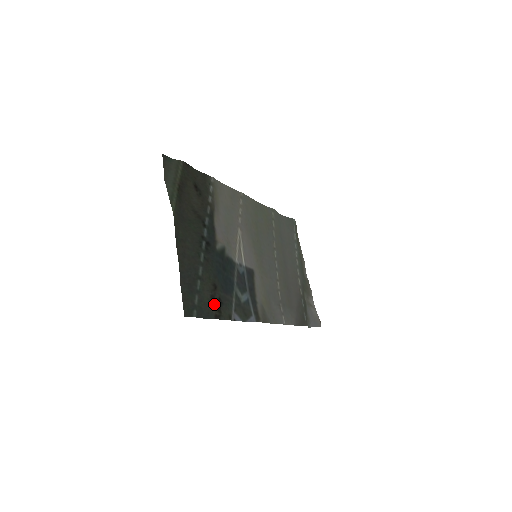
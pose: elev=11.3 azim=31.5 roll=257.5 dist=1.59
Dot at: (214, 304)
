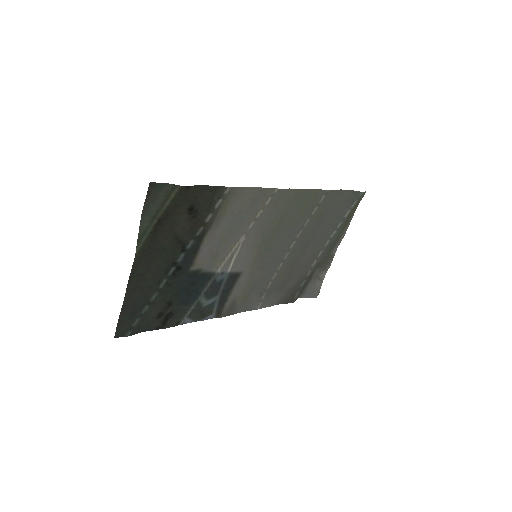
Dot at: (160, 319)
